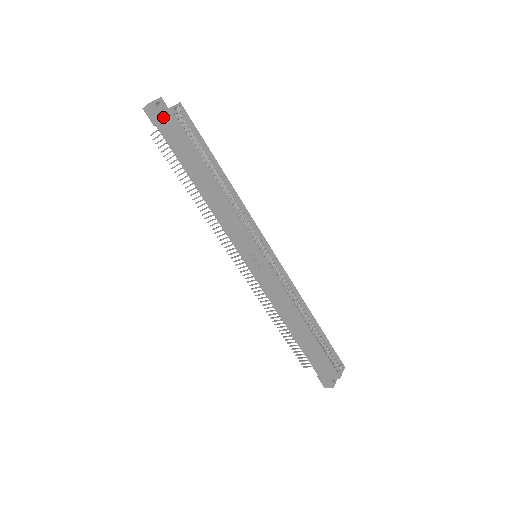
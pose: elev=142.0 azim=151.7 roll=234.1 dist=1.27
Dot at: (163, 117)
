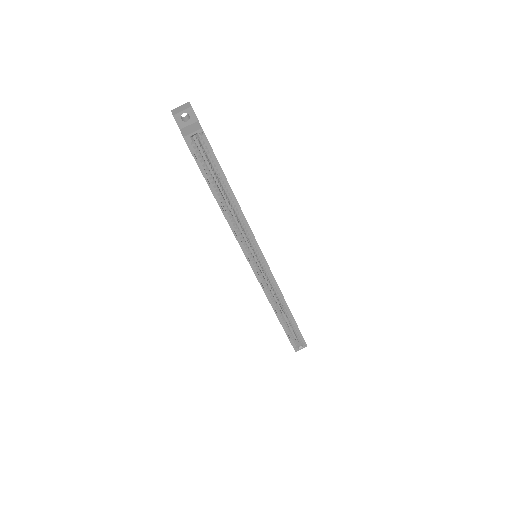
Dot at: occluded
